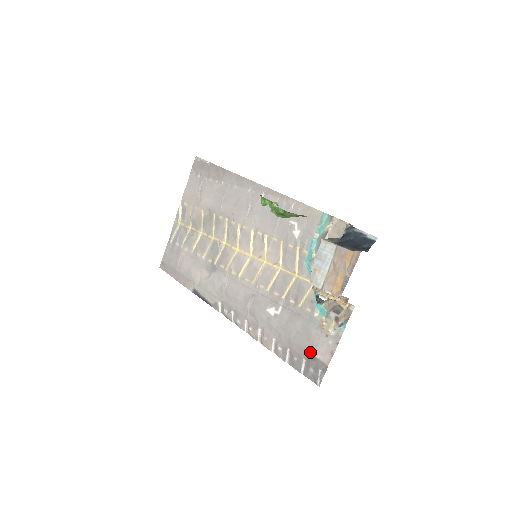
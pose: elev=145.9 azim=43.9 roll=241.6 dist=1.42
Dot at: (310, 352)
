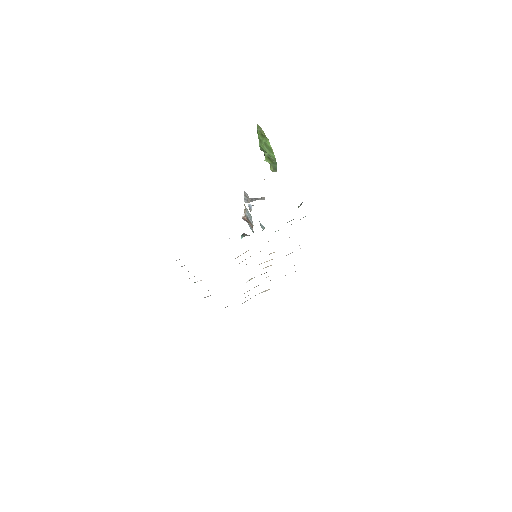
Dot at: occluded
